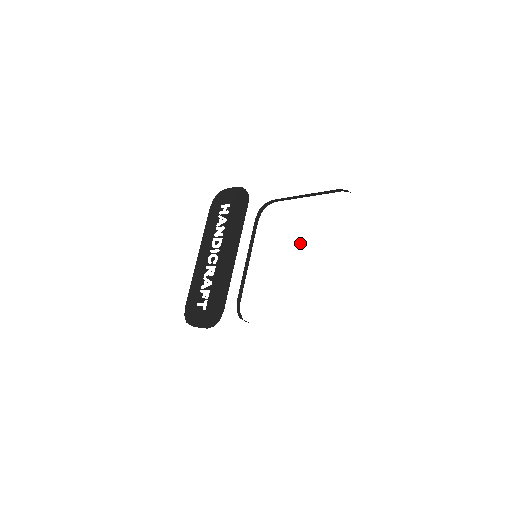
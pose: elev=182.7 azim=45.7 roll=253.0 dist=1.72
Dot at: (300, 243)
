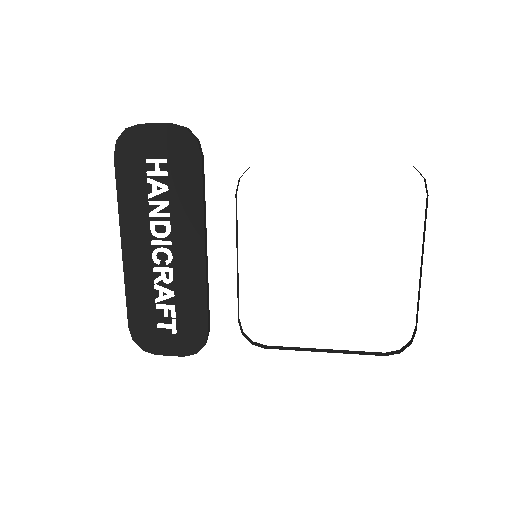
Dot at: (343, 245)
